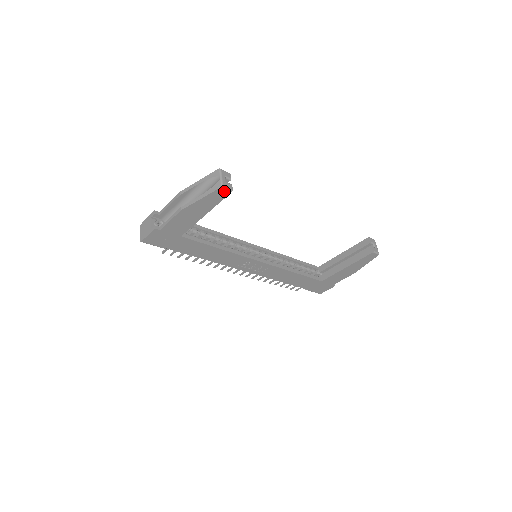
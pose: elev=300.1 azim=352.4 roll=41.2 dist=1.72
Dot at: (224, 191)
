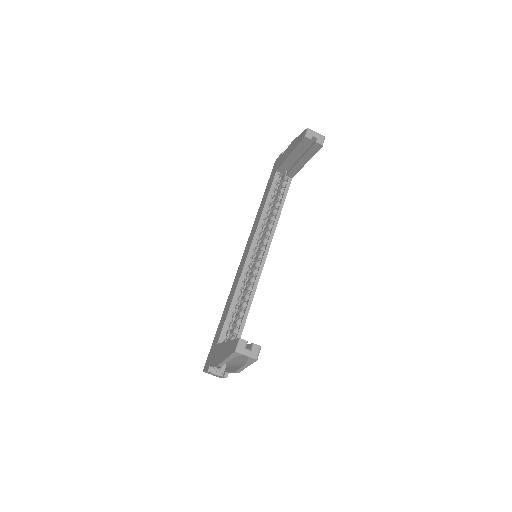
Dot at: (258, 354)
